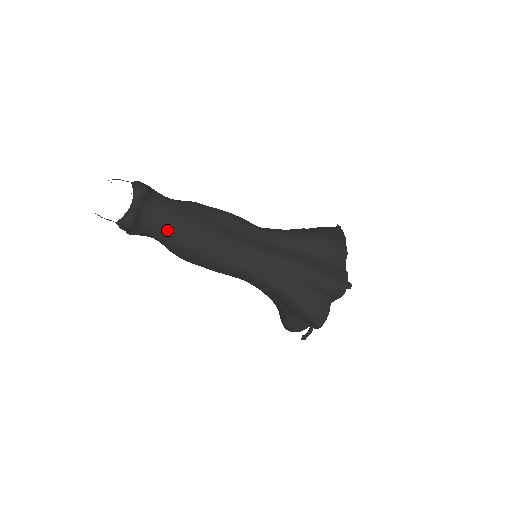
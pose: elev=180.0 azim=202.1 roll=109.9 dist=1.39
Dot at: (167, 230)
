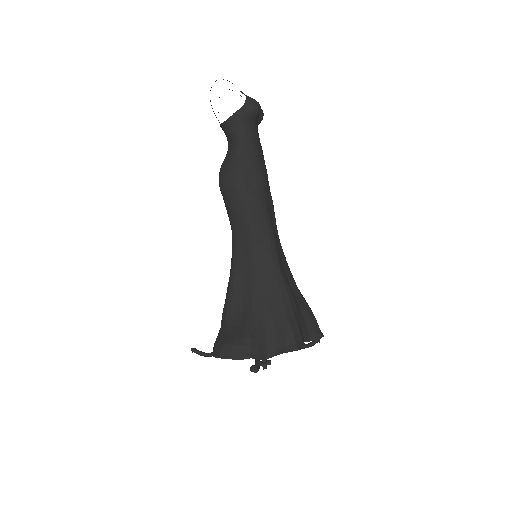
Dot at: (258, 148)
